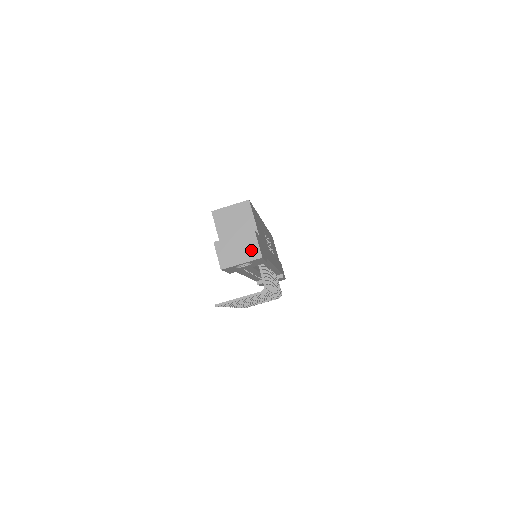
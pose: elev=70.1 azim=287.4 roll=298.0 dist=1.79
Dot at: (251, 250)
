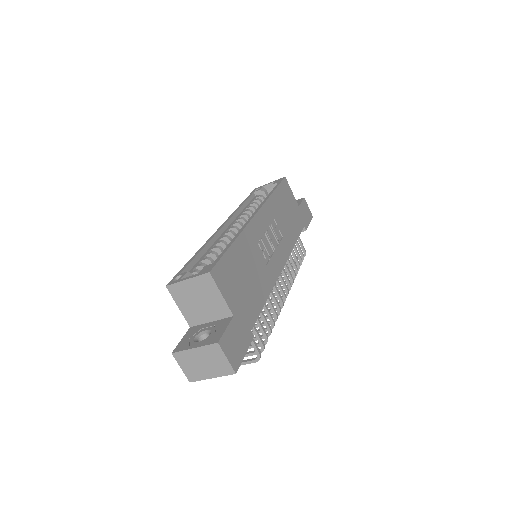
Dot at: (220, 365)
